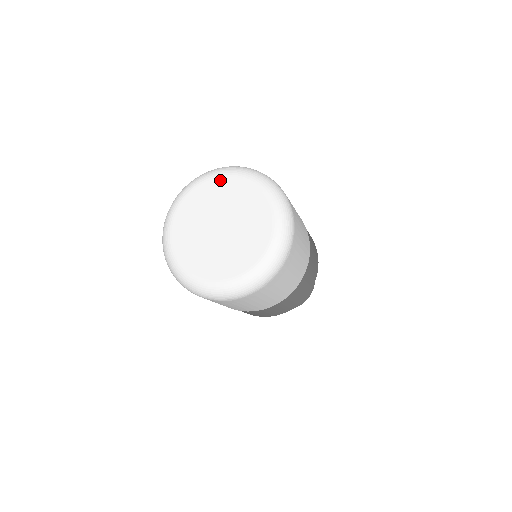
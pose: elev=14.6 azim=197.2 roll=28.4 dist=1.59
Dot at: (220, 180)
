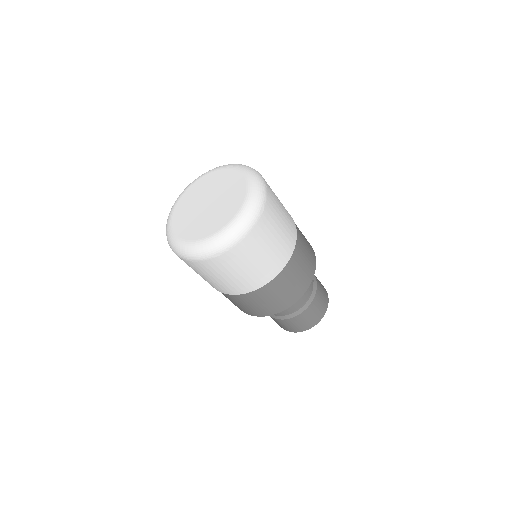
Dot at: (239, 175)
